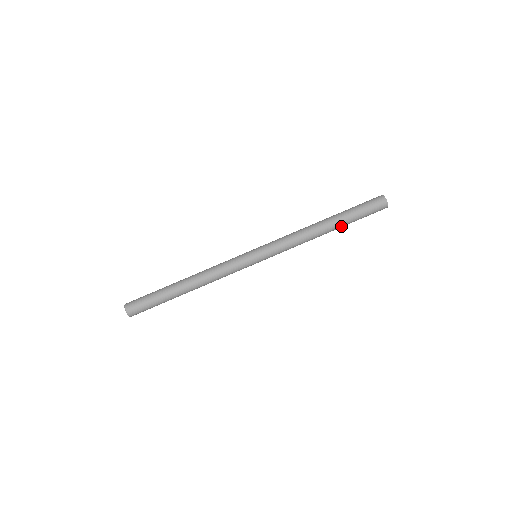
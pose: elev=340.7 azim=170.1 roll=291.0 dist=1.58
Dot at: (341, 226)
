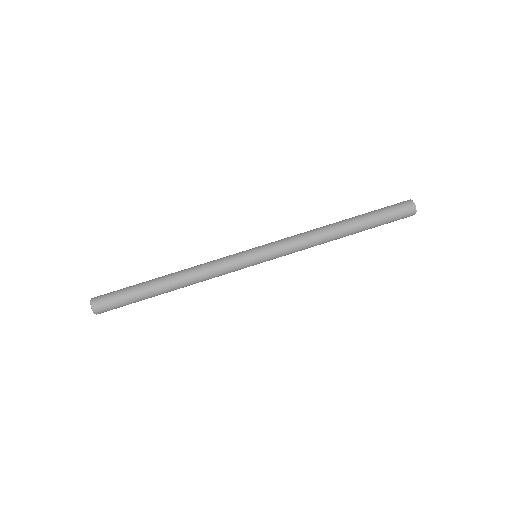
Dot at: (360, 227)
